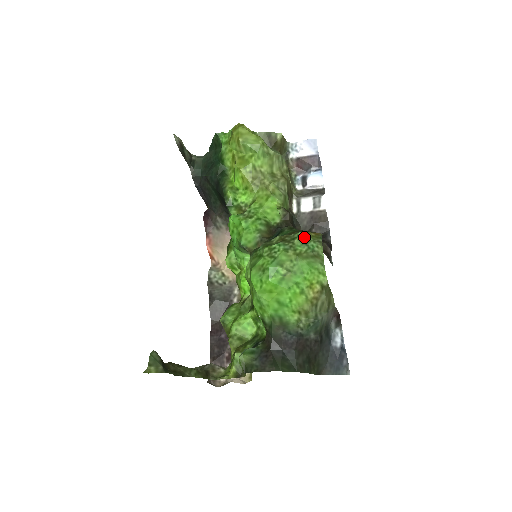
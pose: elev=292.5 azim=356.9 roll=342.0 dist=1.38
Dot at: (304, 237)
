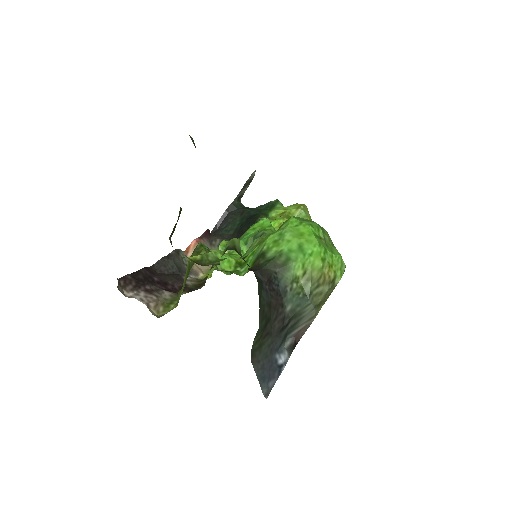
Dot at: occluded
